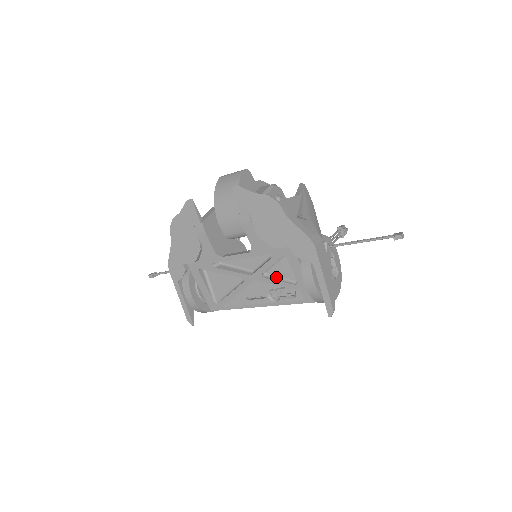
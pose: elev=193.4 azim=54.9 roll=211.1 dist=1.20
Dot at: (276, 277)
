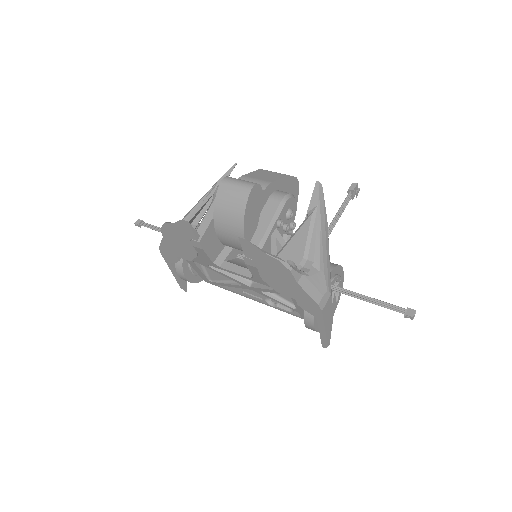
Dot at: (276, 295)
